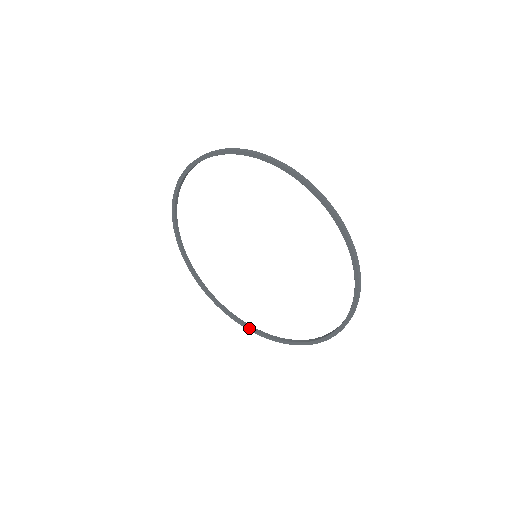
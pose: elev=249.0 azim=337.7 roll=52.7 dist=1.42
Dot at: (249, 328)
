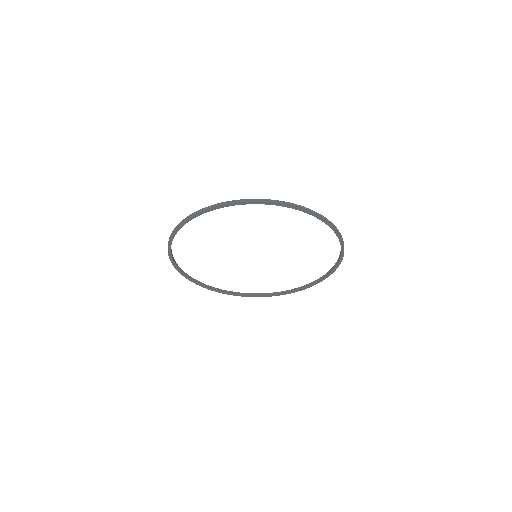
Dot at: (283, 294)
